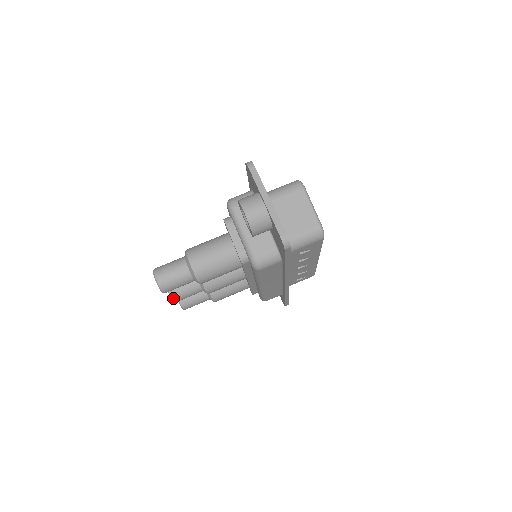
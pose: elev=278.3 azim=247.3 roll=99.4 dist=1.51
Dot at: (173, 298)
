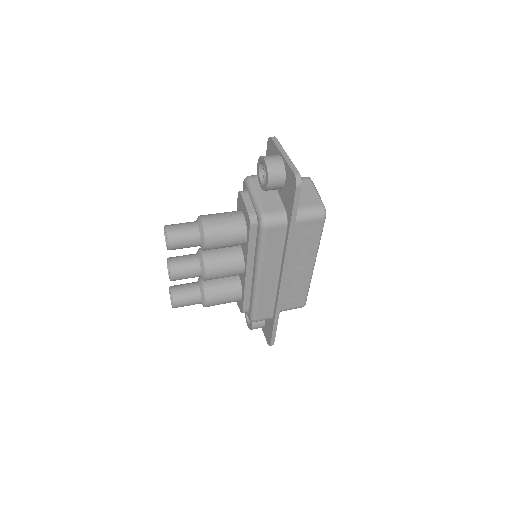
Dot at: (171, 271)
